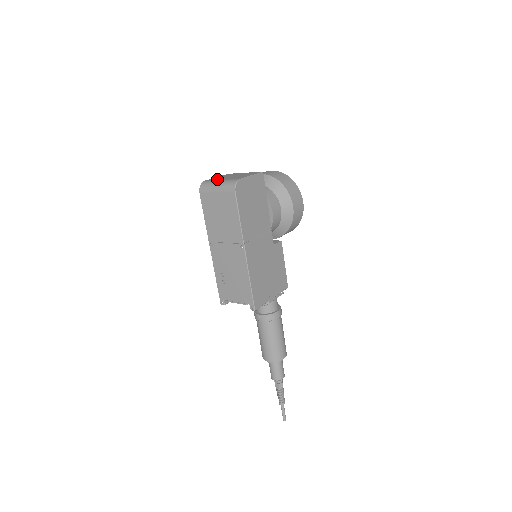
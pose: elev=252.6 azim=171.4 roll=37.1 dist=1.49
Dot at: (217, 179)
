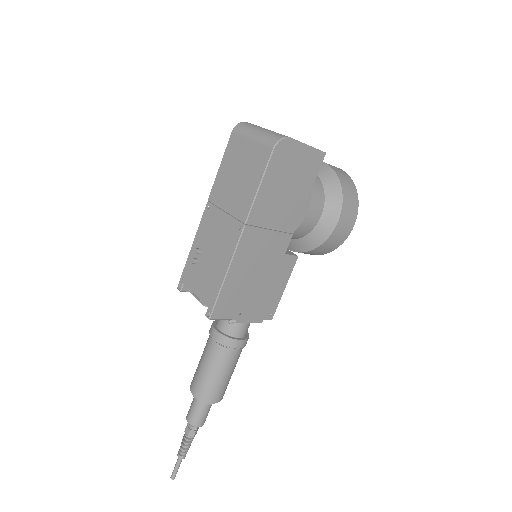
Dot at: occluded
